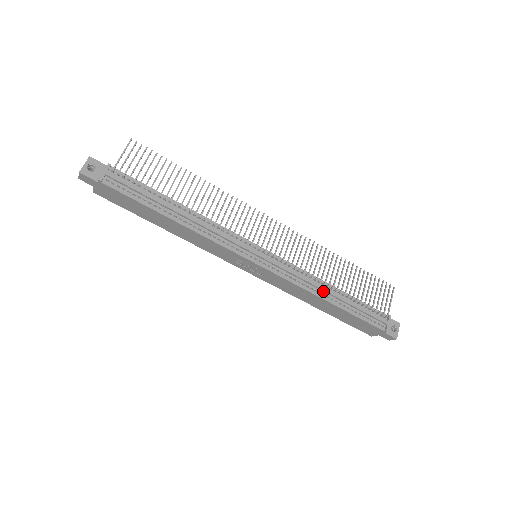
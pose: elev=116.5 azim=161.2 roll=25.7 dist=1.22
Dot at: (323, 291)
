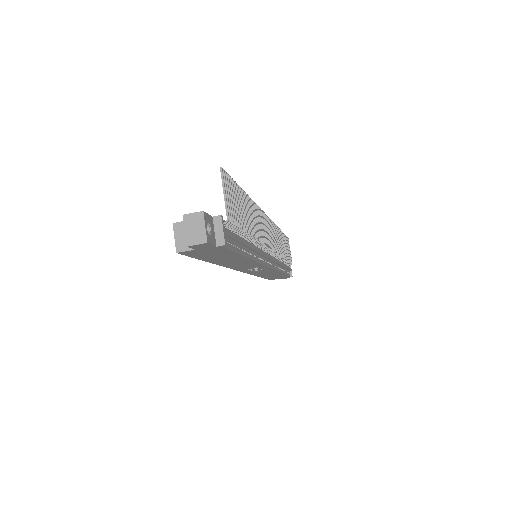
Dot at: (280, 266)
